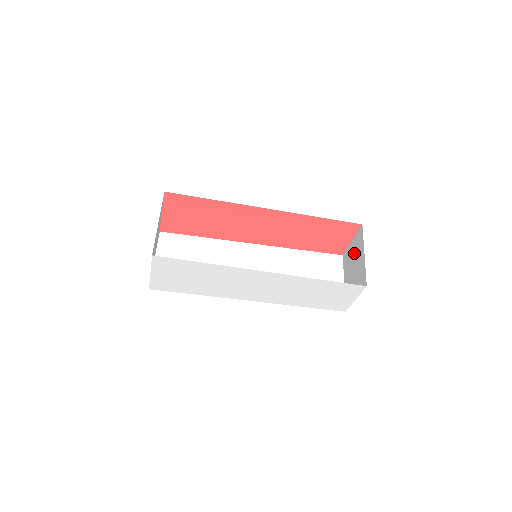
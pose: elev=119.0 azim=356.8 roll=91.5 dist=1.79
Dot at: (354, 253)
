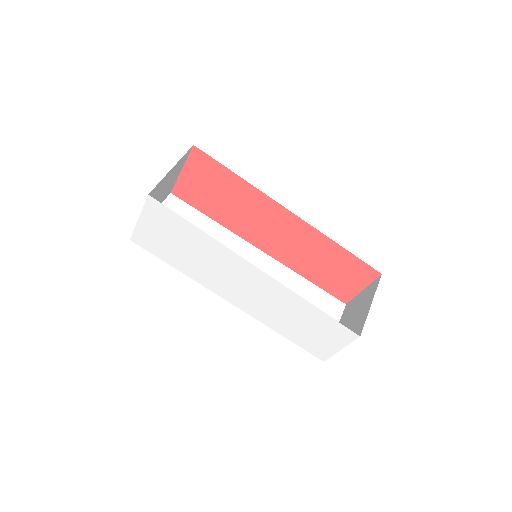
Dot at: (360, 302)
